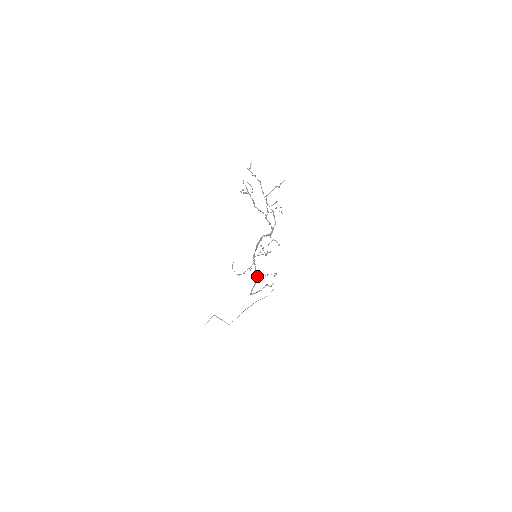
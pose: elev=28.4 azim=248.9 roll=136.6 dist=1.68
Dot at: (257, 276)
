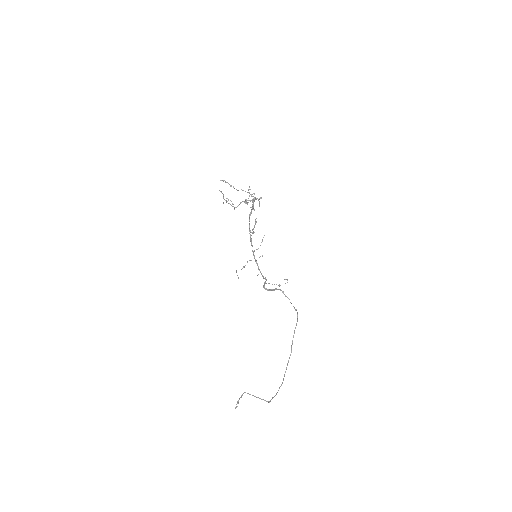
Dot at: (265, 277)
